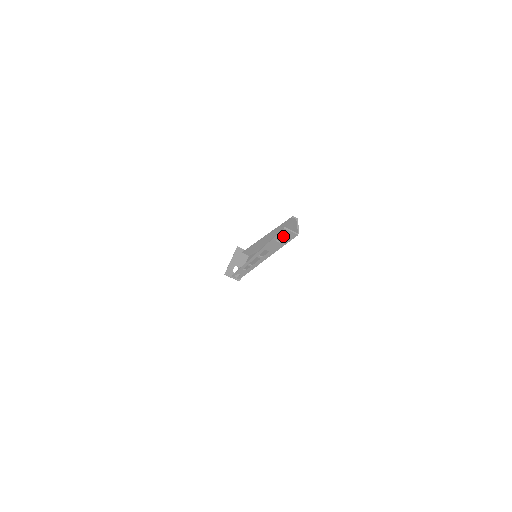
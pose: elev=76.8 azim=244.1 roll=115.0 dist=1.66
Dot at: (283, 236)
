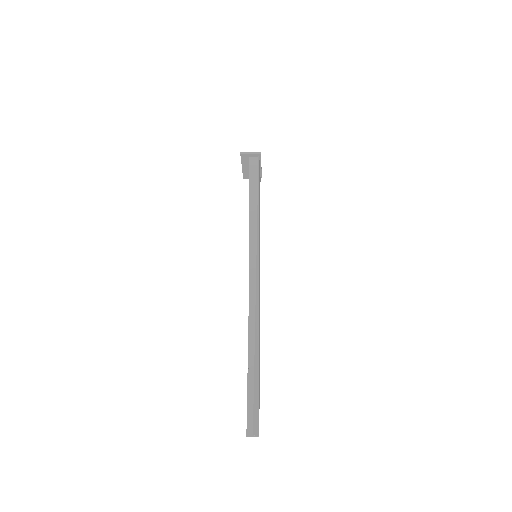
Dot at: (256, 376)
